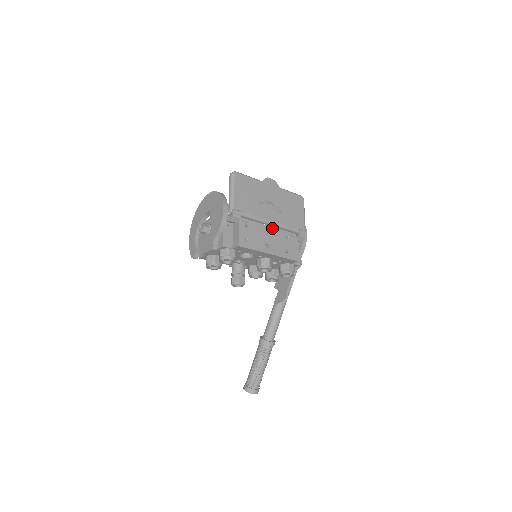
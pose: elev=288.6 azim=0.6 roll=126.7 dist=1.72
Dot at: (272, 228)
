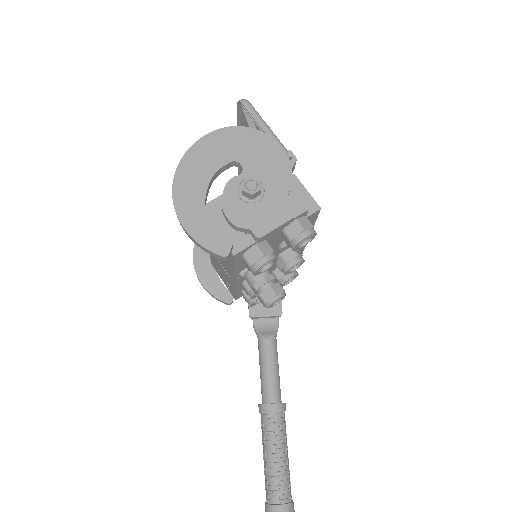
Dot at: occluded
